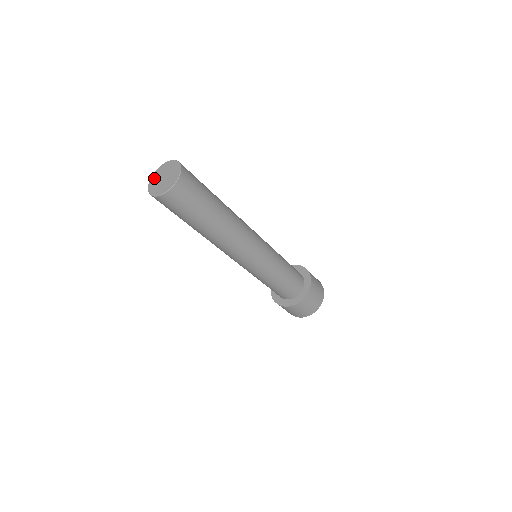
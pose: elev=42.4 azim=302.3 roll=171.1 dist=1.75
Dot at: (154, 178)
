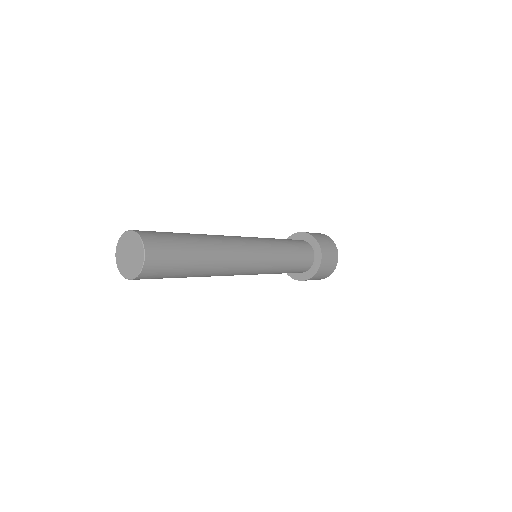
Dot at: (119, 253)
